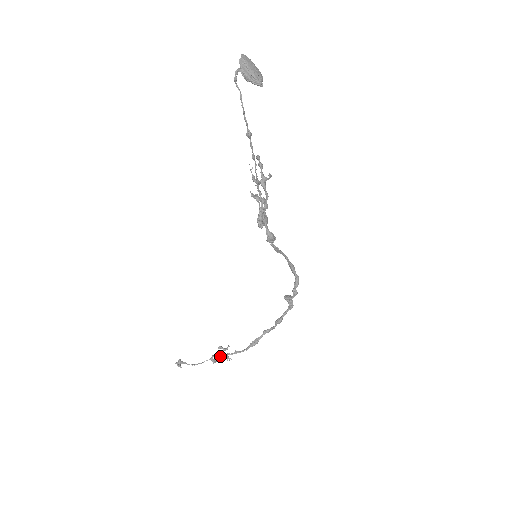
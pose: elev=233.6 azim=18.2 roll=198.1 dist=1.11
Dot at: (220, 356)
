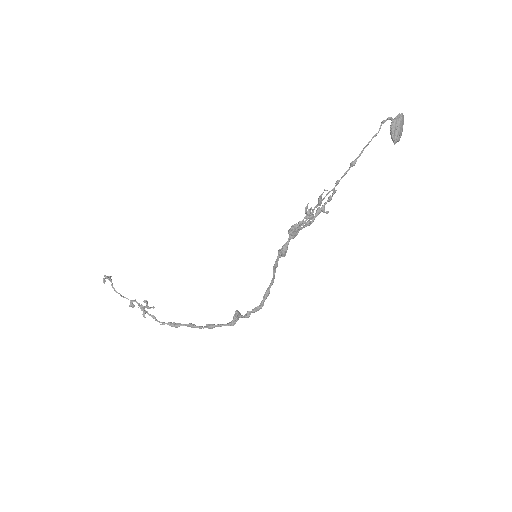
Dot at: (140, 306)
